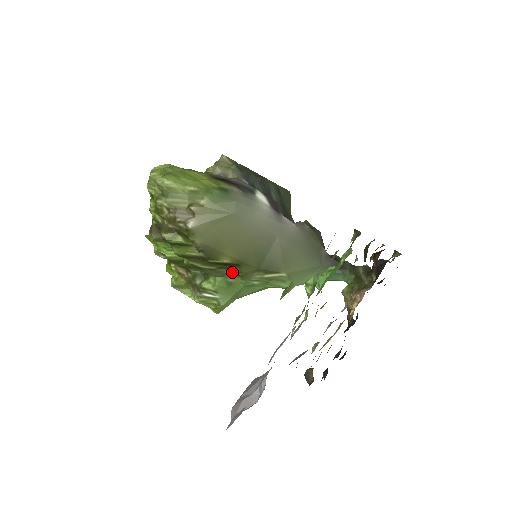
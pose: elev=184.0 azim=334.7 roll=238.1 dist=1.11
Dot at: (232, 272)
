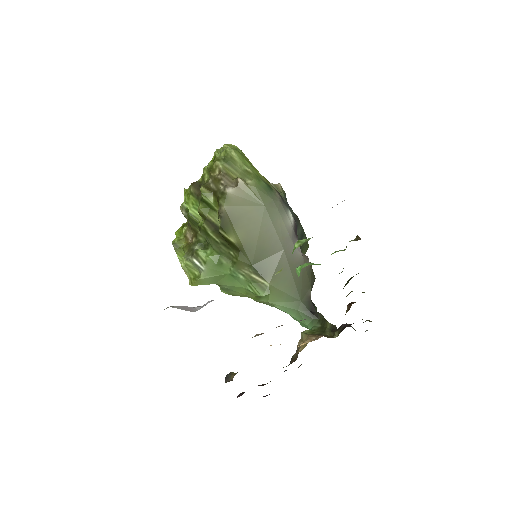
Dot at: (229, 254)
